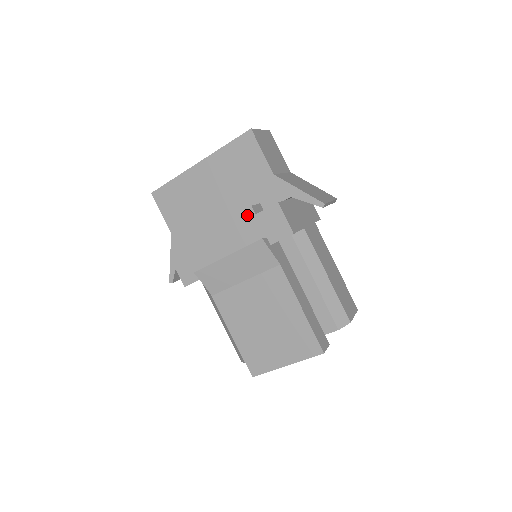
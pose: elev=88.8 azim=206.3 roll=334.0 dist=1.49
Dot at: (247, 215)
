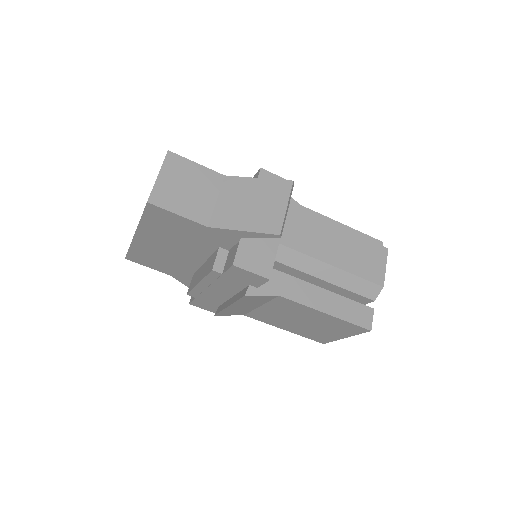
Dot at: (215, 275)
